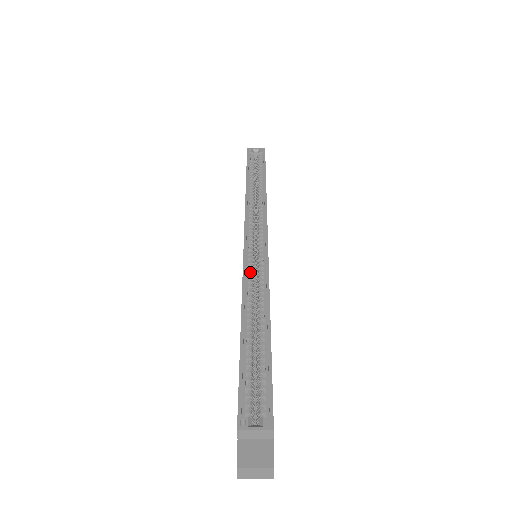
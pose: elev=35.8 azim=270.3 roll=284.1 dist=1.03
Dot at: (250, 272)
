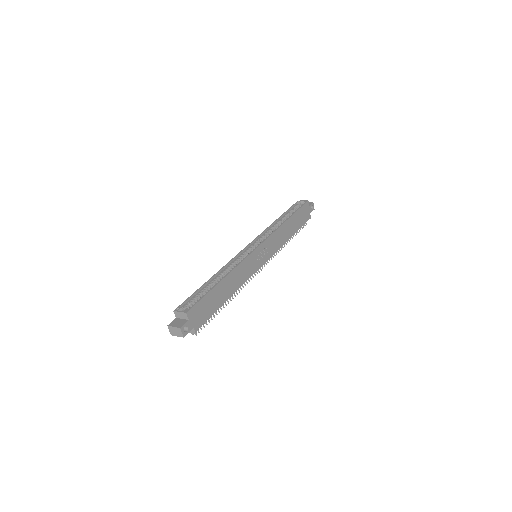
Dot at: (238, 259)
